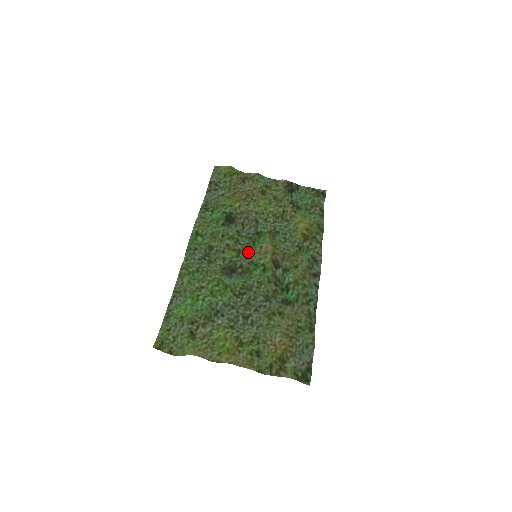
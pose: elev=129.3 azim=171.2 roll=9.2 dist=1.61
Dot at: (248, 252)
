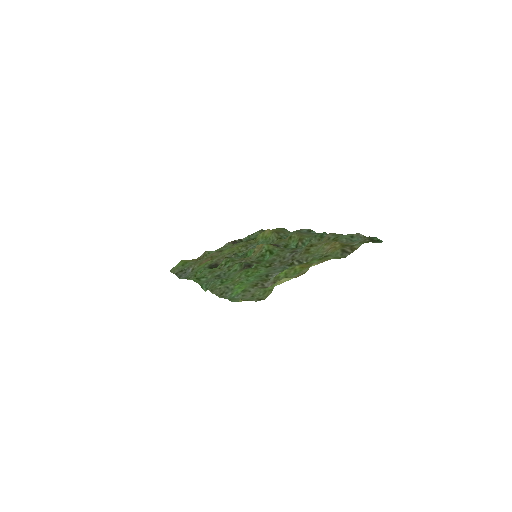
Dot at: (248, 259)
